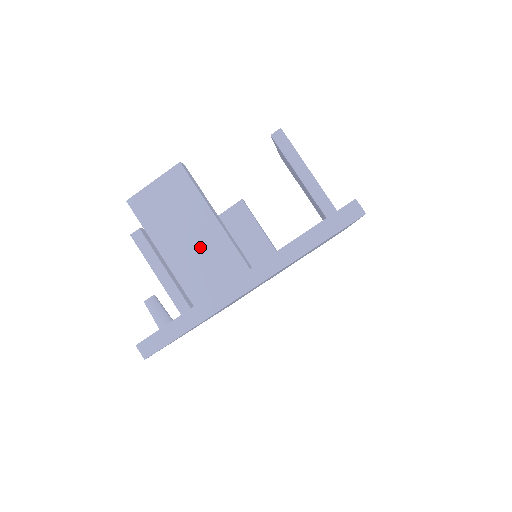
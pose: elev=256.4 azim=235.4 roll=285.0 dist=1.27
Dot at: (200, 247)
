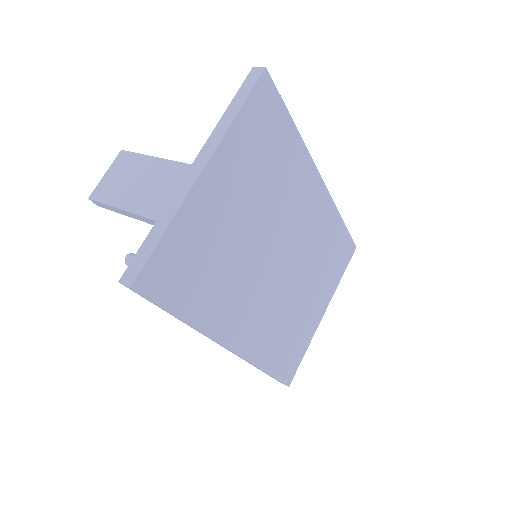
Dot at: (154, 183)
